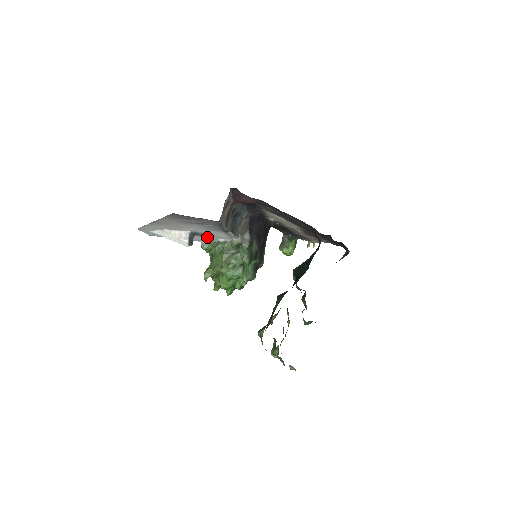
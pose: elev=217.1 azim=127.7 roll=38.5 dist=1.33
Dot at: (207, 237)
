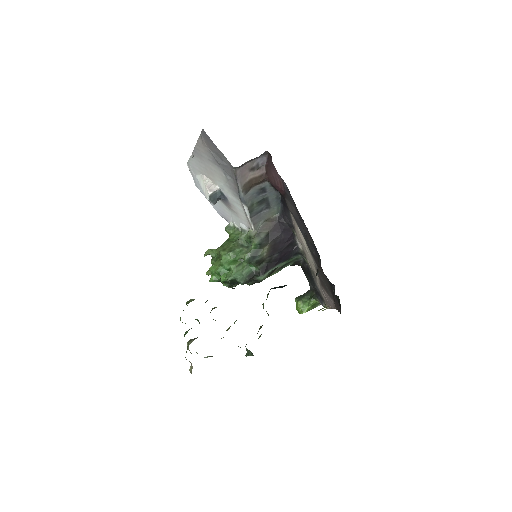
Dot at: (233, 213)
